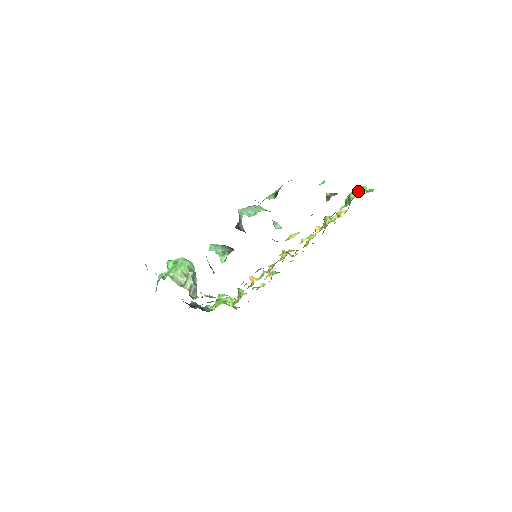
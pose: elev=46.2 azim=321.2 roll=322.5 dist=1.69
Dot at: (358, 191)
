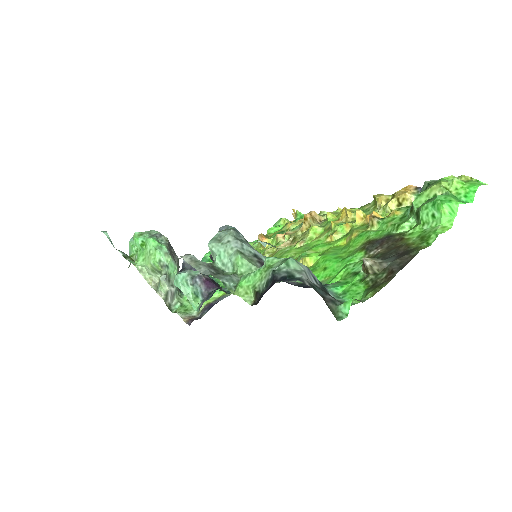
Dot at: (437, 215)
